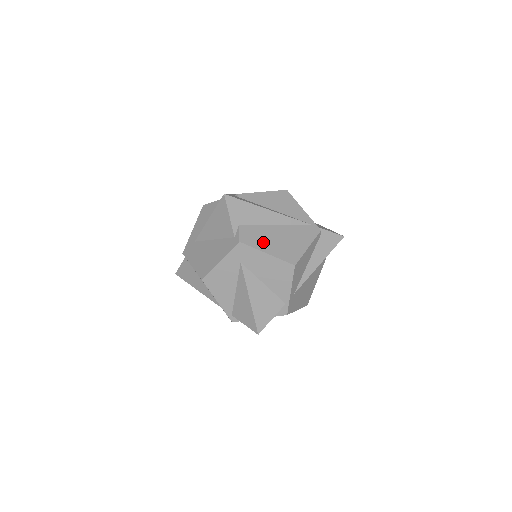
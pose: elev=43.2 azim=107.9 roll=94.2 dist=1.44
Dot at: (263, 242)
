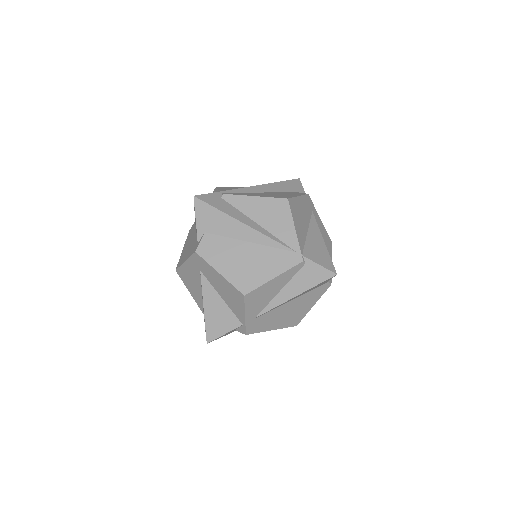
Dot at: (222, 258)
